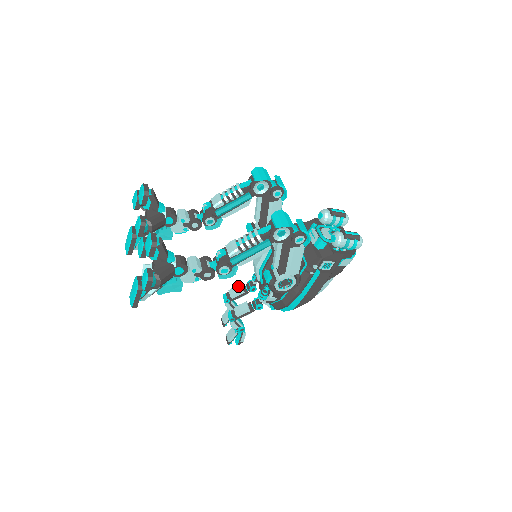
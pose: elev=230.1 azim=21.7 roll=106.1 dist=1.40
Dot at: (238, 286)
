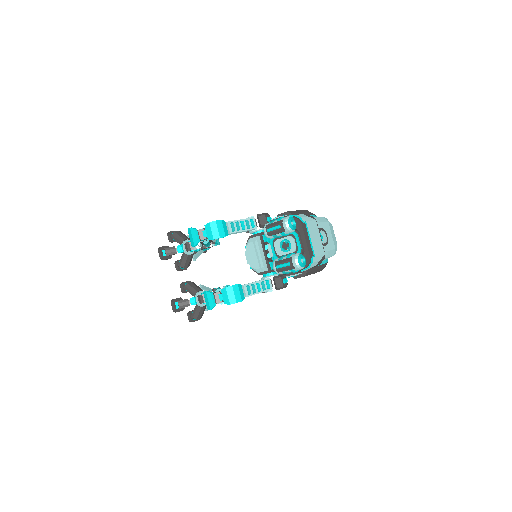
Dot at: occluded
